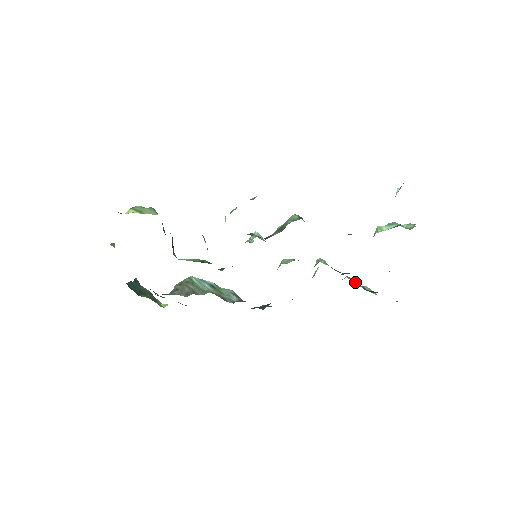
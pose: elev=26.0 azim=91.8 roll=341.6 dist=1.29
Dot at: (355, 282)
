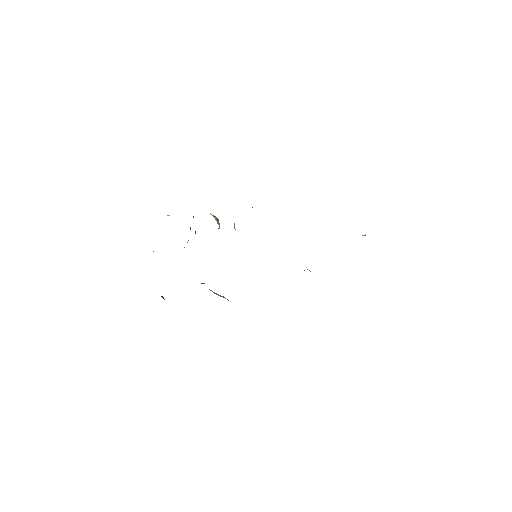
Dot at: occluded
